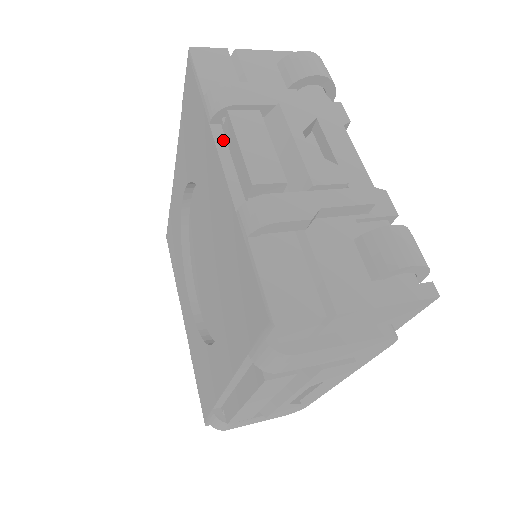
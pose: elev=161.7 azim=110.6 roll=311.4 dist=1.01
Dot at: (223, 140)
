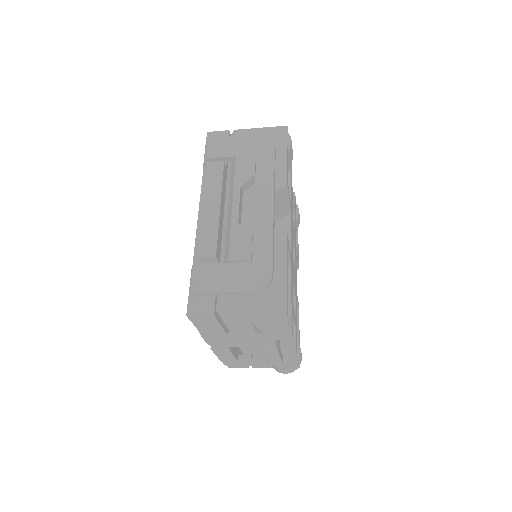
Dot at: occluded
